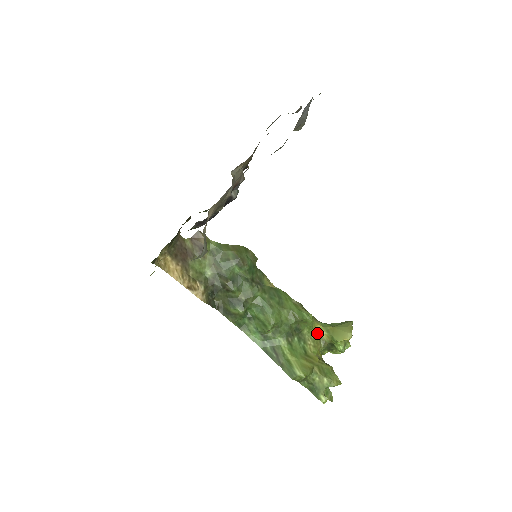
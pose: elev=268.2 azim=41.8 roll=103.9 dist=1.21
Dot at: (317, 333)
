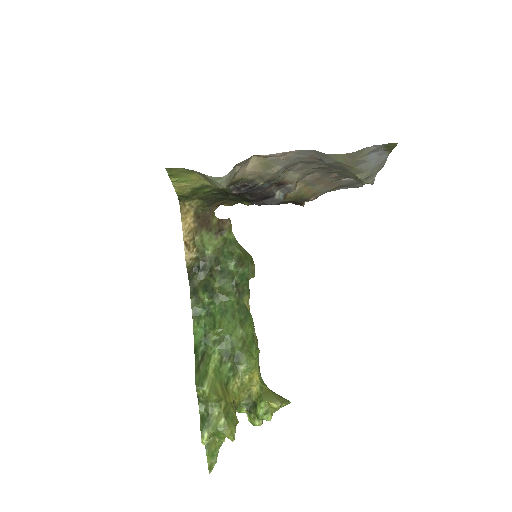
Dot at: (251, 381)
